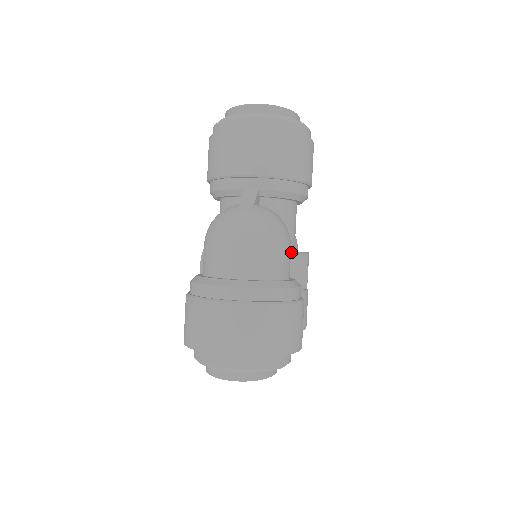
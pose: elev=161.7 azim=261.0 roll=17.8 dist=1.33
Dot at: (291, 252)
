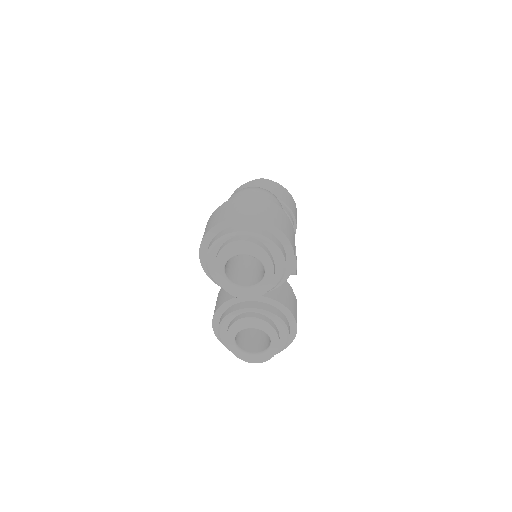
Dot at: occluded
